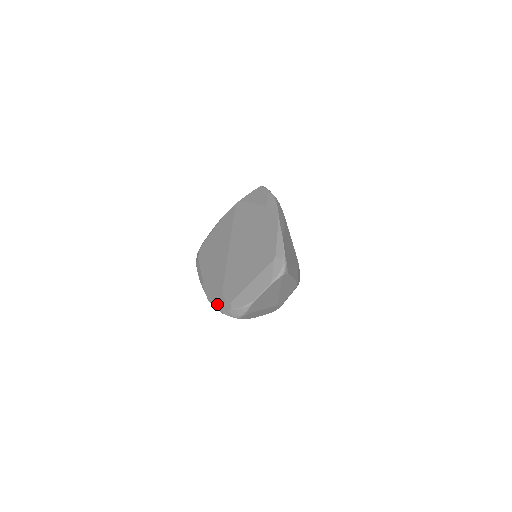
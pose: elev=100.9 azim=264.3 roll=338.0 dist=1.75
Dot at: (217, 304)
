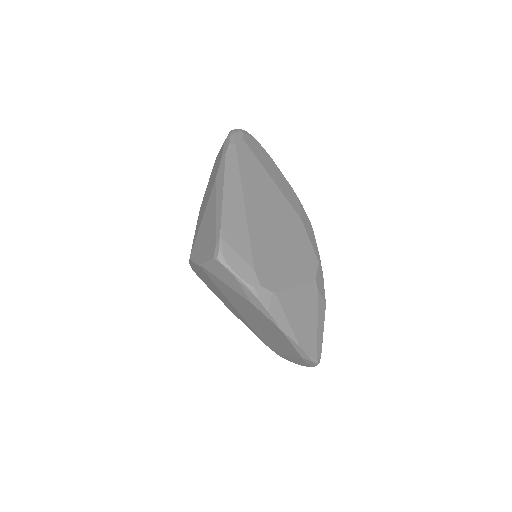
Dot at: occluded
